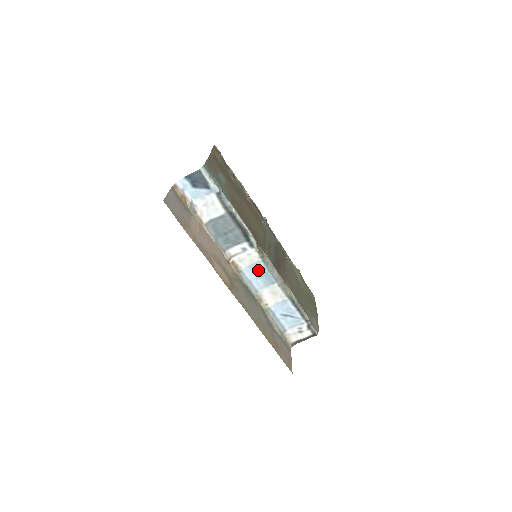
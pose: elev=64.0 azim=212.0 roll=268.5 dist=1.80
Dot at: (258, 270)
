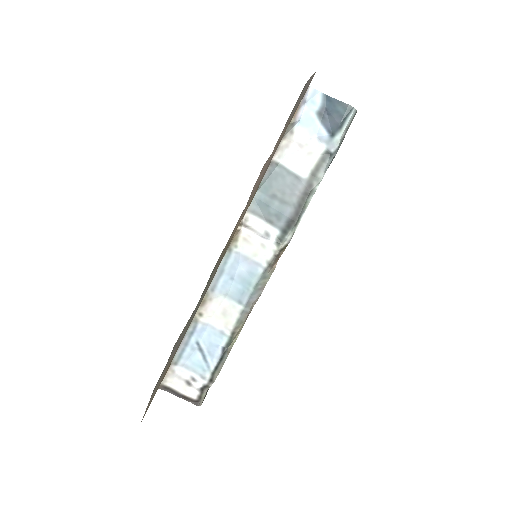
Dot at: (246, 271)
